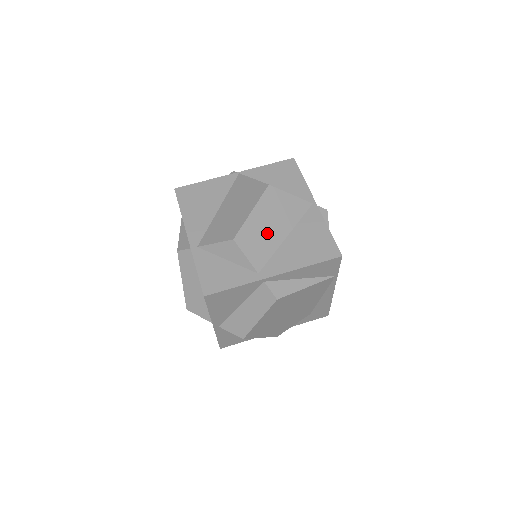
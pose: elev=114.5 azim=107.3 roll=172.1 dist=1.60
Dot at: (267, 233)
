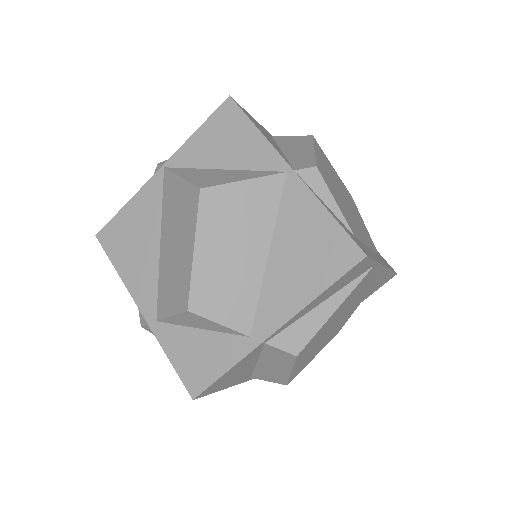
Dot at: (234, 268)
